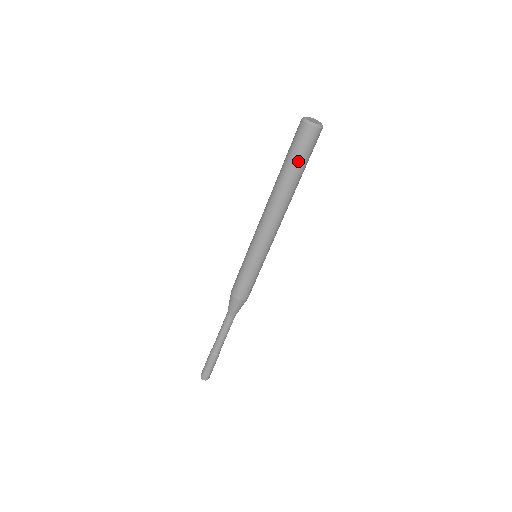
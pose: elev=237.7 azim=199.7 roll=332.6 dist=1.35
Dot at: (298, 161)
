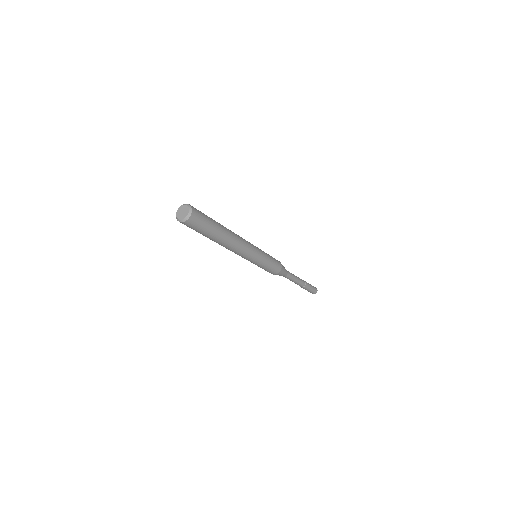
Dot at: (209, 229)
